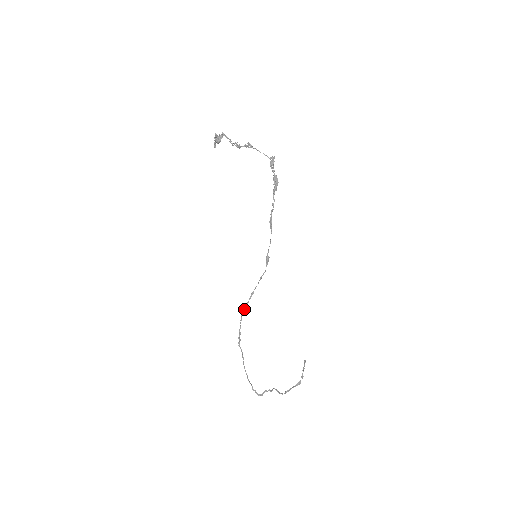
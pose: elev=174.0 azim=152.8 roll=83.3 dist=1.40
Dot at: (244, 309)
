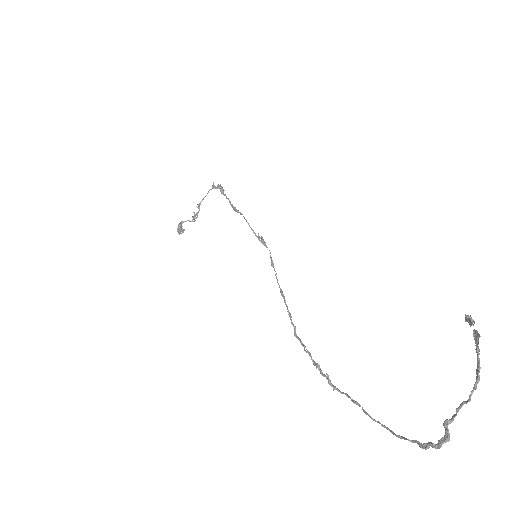
Dot at: occluded
